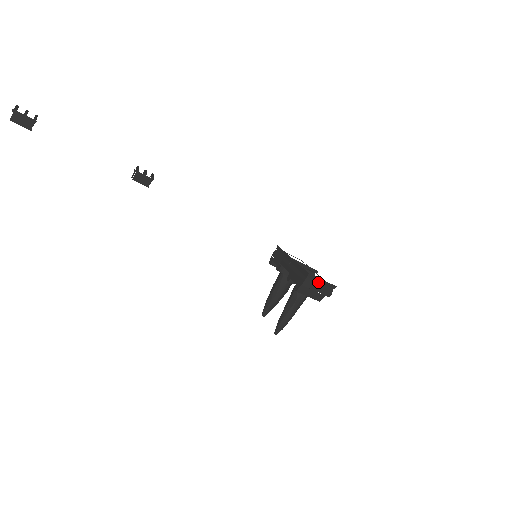
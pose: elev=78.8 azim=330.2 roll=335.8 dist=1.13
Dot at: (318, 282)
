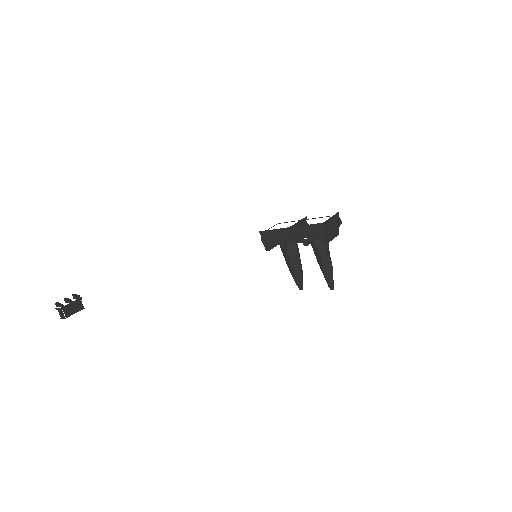
Dot at: (330, 222)
